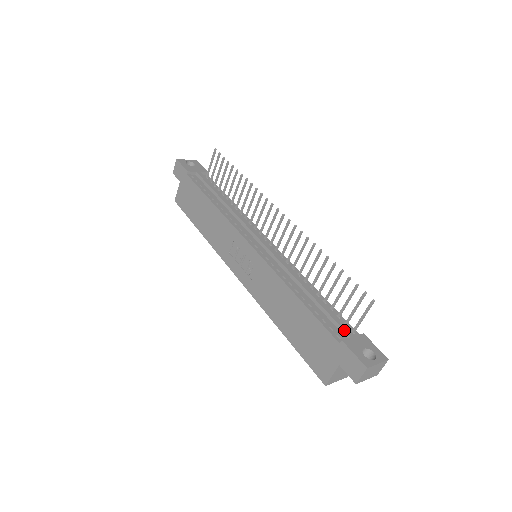
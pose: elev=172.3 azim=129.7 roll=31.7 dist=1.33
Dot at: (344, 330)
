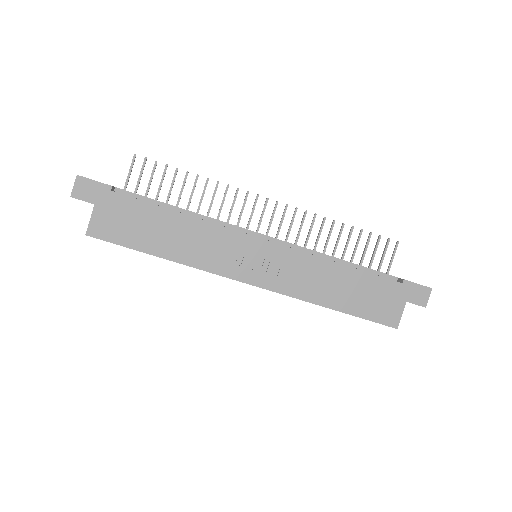
Dot at: (391, 275)
